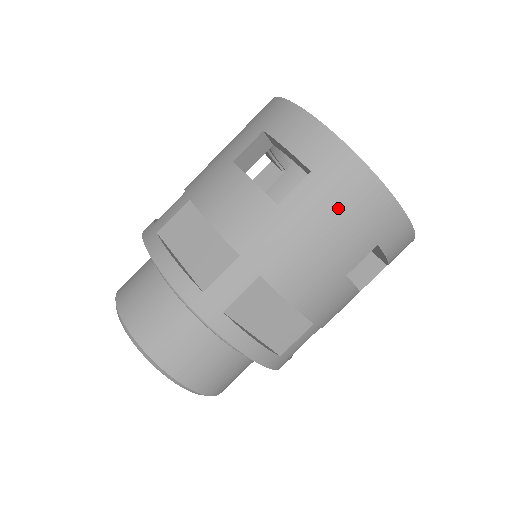
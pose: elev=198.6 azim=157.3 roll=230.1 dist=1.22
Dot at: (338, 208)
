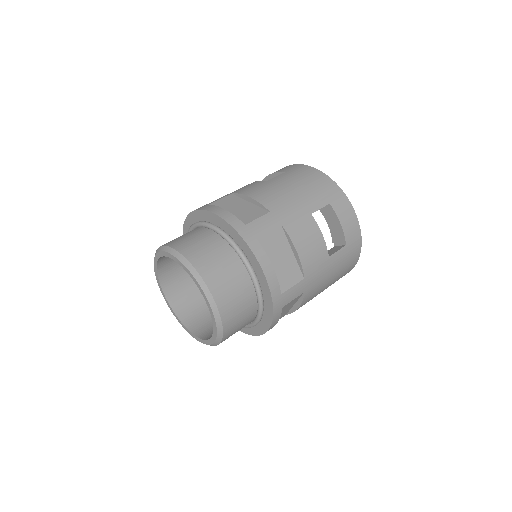
Dot at: (343, 267)
